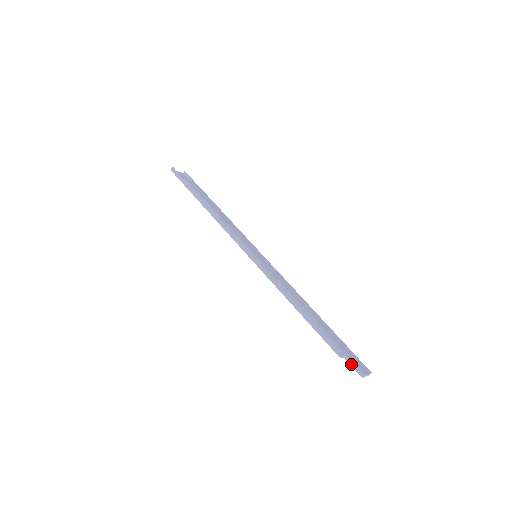
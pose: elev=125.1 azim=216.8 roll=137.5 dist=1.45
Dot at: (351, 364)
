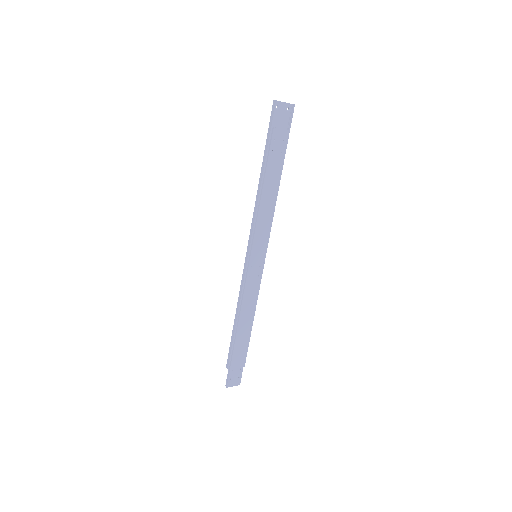
Dot at: (228, 376)
